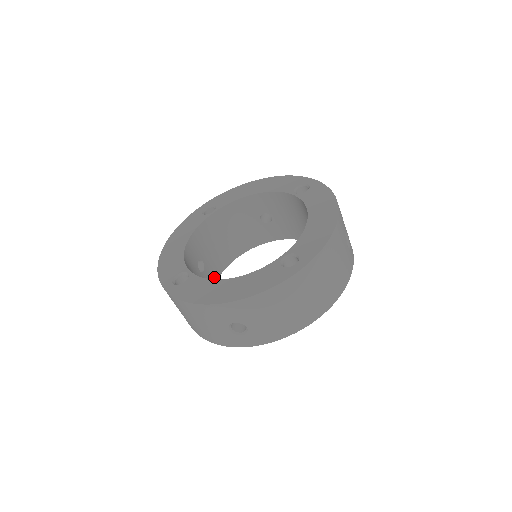
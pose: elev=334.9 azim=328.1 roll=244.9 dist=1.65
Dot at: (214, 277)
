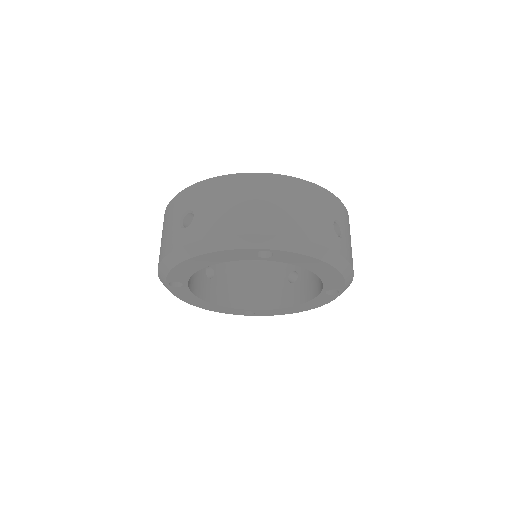
Dot at: (215, 298)
